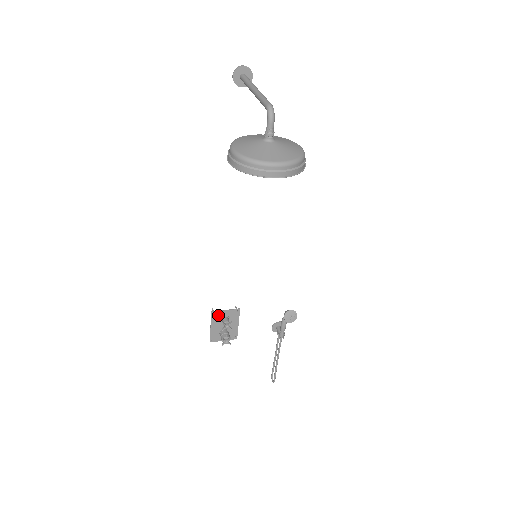
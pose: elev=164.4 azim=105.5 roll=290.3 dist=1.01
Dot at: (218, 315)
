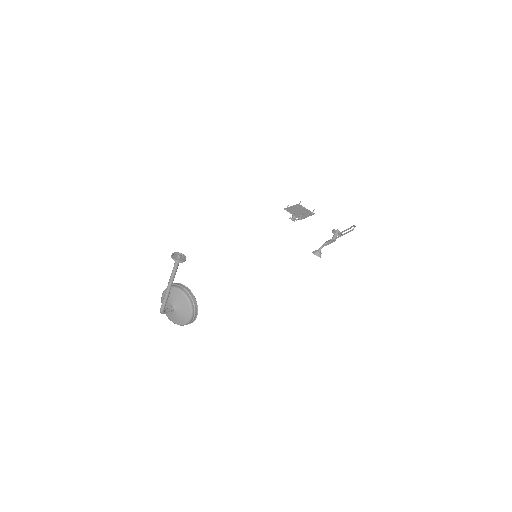
Dot at: (290, 211)
